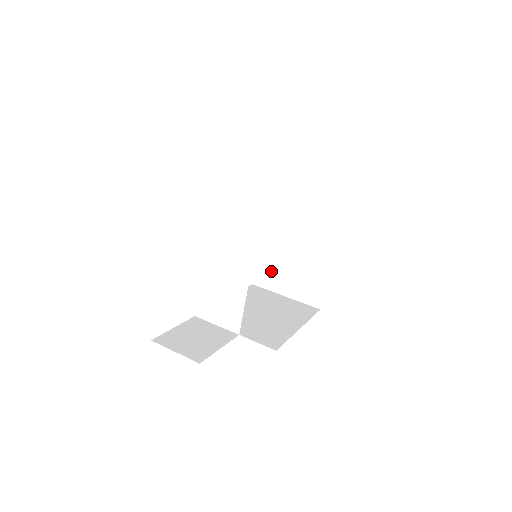
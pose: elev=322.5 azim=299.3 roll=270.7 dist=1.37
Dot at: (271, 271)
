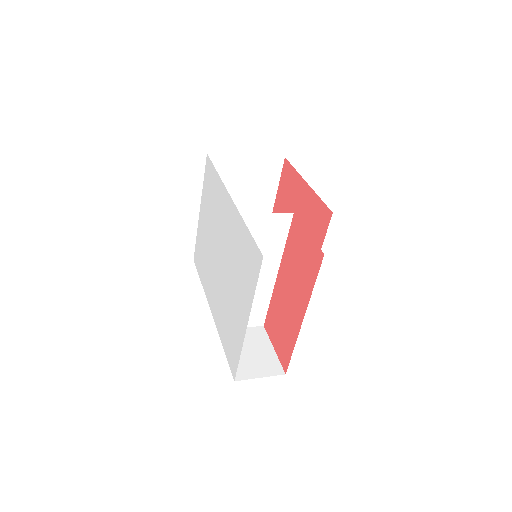
Dot at: occluded
